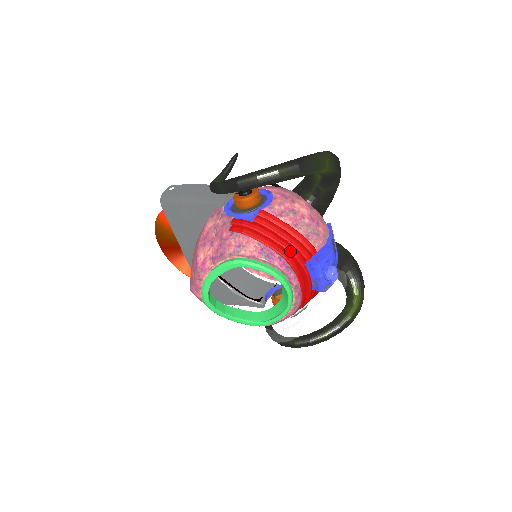
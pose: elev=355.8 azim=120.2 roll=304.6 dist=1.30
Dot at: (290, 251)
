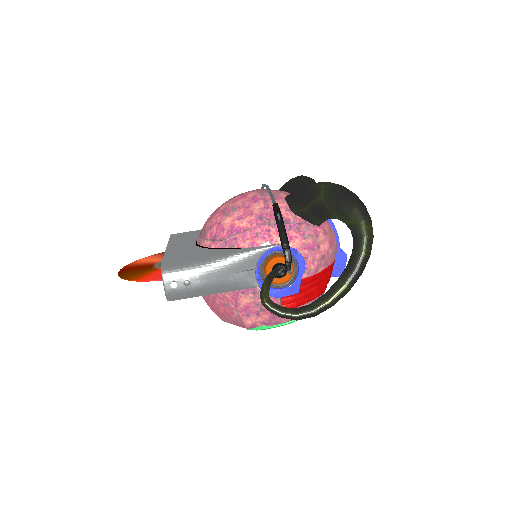
Dot at: occluded
